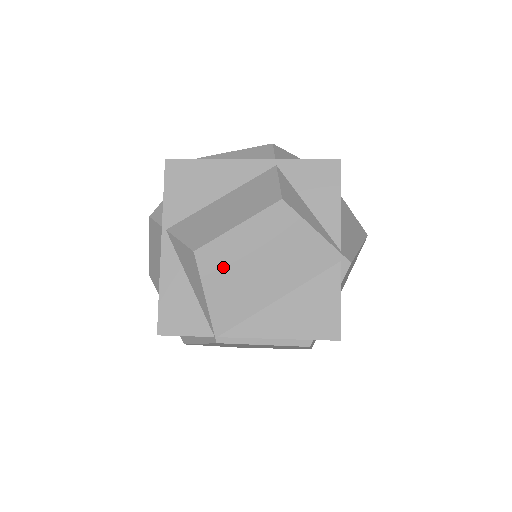
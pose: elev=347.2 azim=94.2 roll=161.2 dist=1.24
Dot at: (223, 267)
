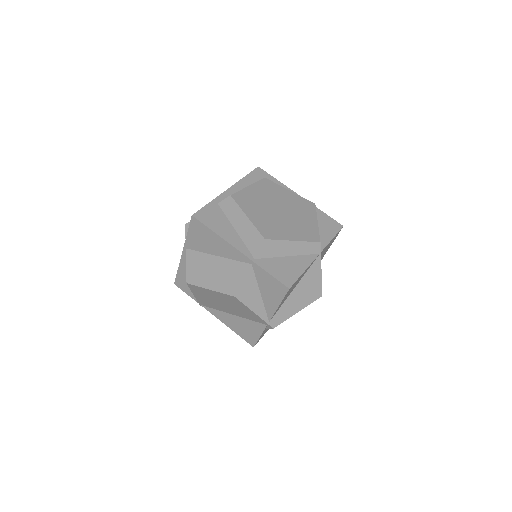
Dot at: (202, 294)
